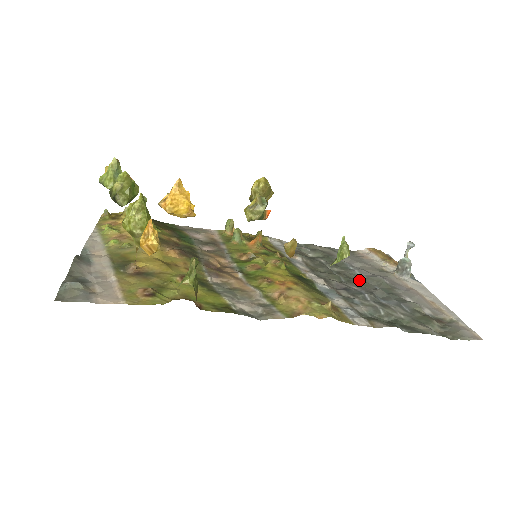
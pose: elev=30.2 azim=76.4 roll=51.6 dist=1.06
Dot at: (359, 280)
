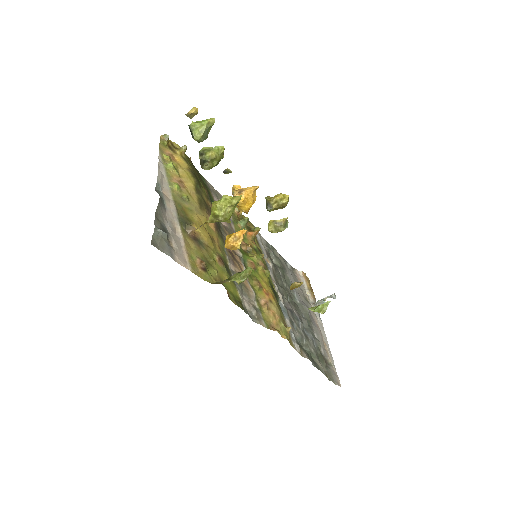
Dot at: (296, 303)
